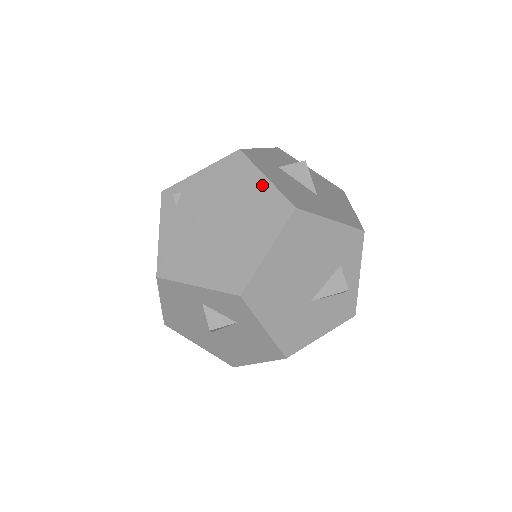
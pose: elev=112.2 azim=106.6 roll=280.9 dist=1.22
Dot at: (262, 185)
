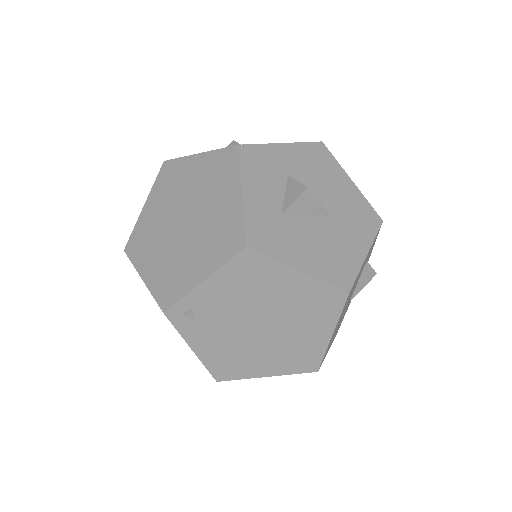
Dot at: (299, 281)
